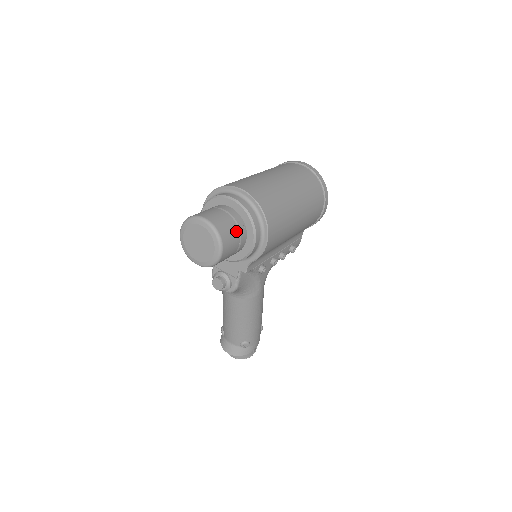
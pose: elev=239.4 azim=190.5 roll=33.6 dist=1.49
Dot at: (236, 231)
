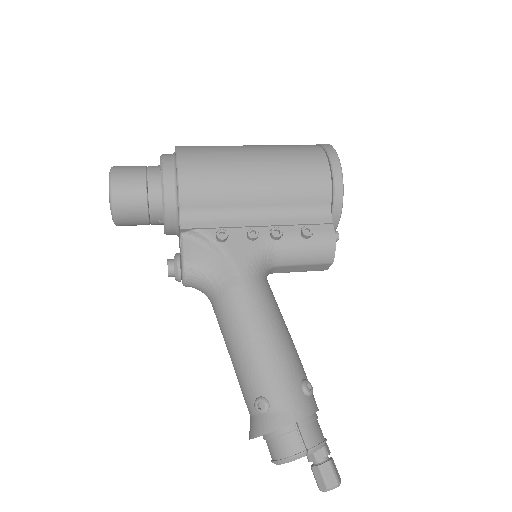
Dot at: (142, 169)
